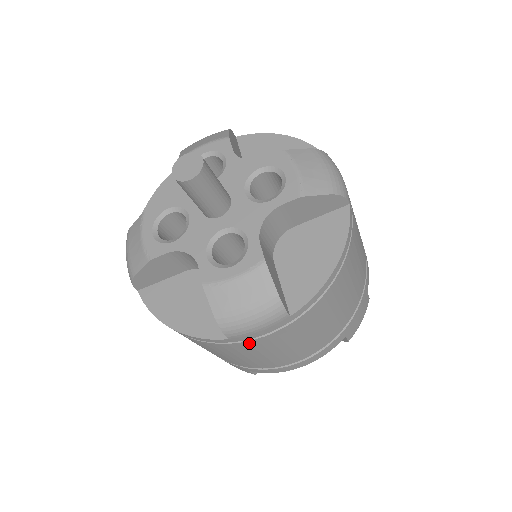
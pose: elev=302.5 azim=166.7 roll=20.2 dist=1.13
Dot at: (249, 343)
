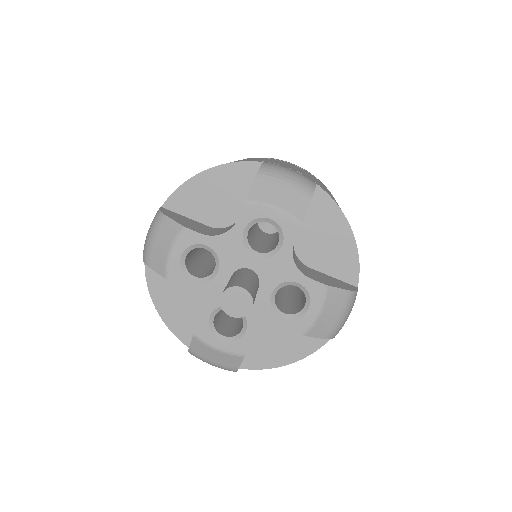
Dot at: occluded
